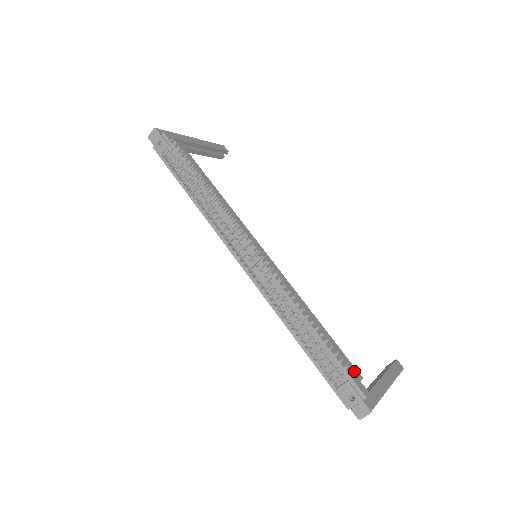
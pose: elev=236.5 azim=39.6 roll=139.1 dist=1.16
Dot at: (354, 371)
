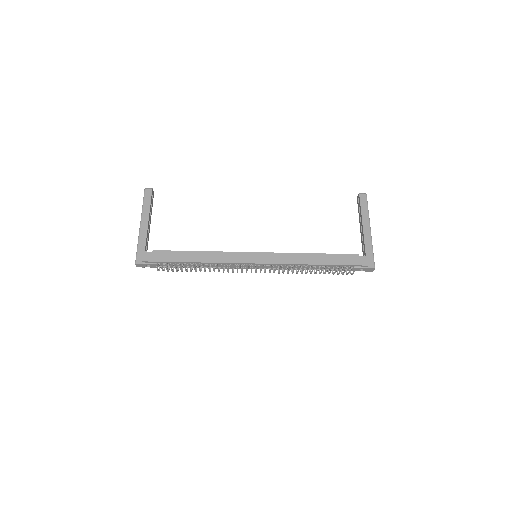
Dot at: (352, 258)
